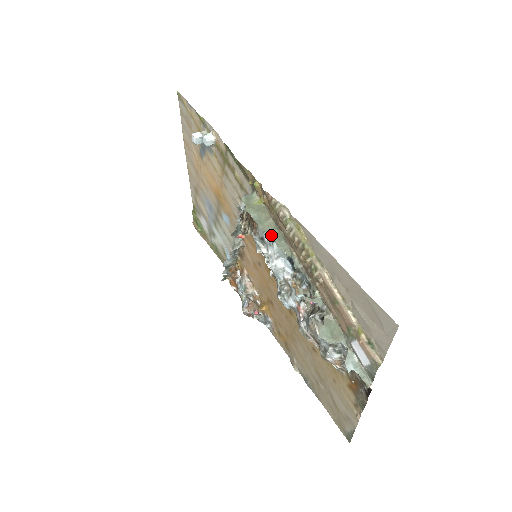
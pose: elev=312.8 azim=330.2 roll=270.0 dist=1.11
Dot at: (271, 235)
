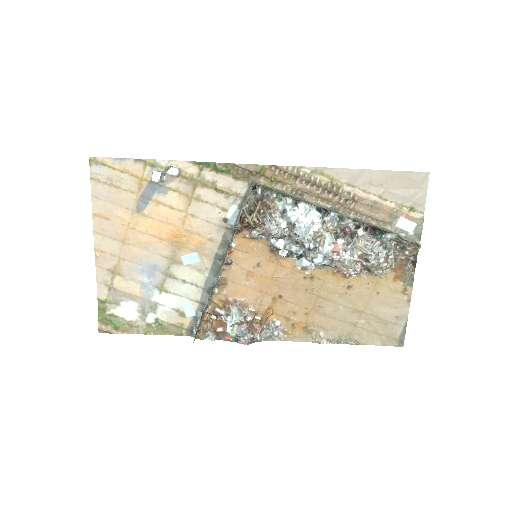
Dot at: (295, 199)
